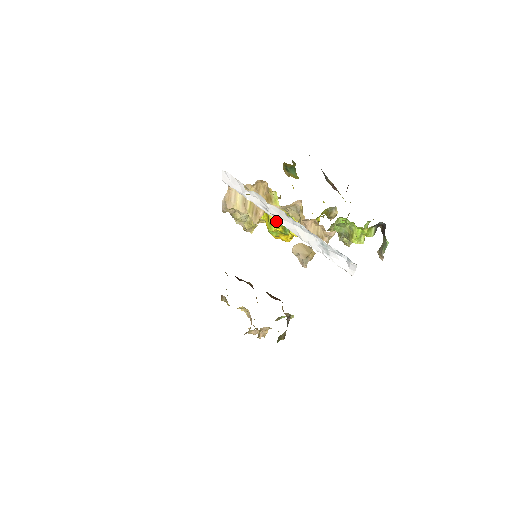
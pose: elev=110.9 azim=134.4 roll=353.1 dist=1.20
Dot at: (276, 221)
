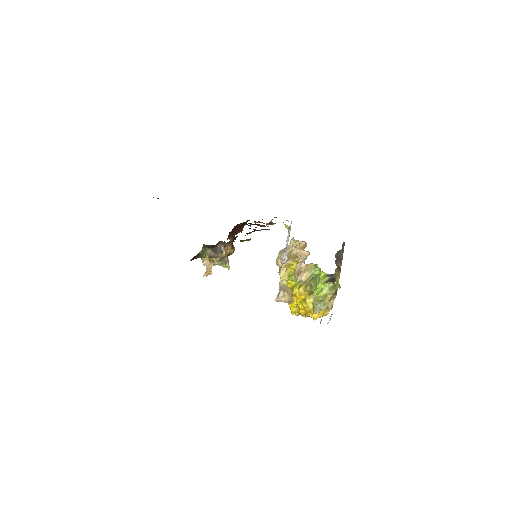
Dot at: occluded
